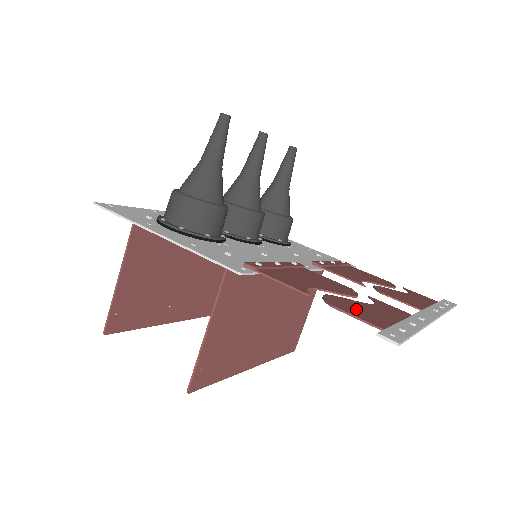
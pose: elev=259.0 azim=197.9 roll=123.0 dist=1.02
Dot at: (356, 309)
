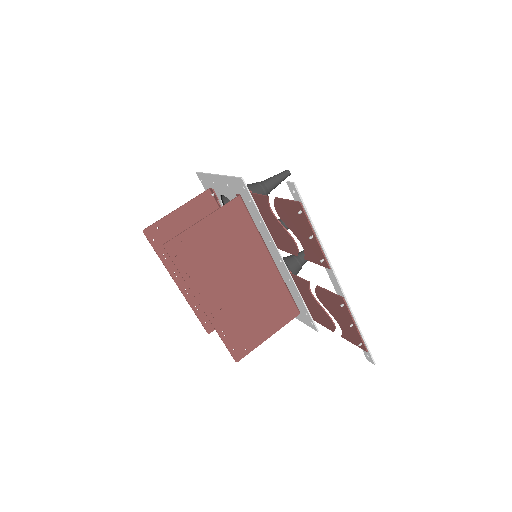
Dot at: (288, 213)
